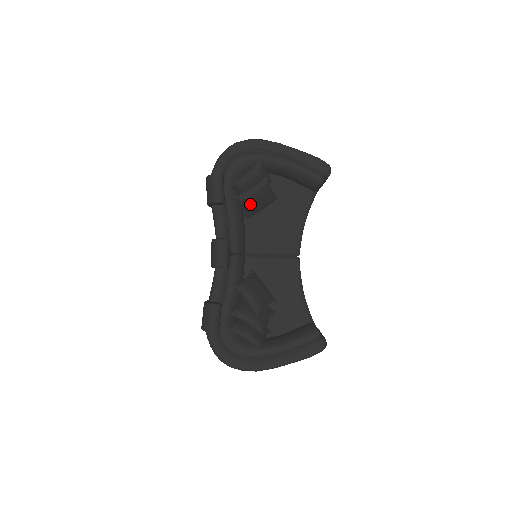
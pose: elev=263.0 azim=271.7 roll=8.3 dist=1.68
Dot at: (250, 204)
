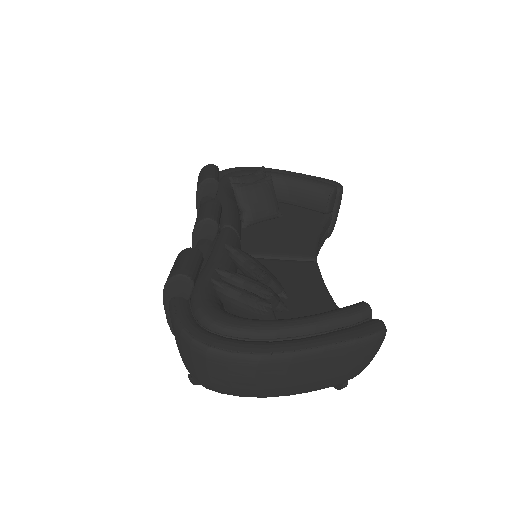
Dot at: (250, 198)
